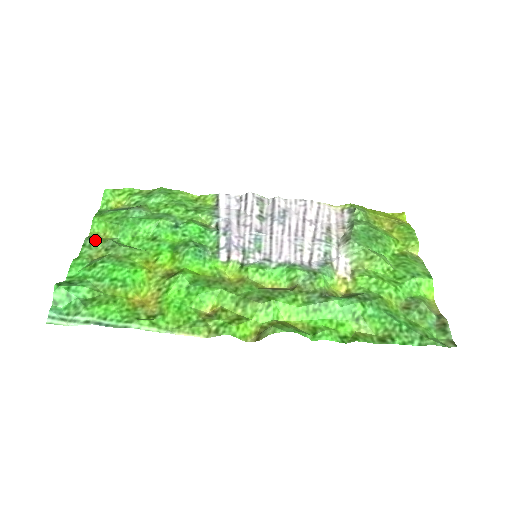
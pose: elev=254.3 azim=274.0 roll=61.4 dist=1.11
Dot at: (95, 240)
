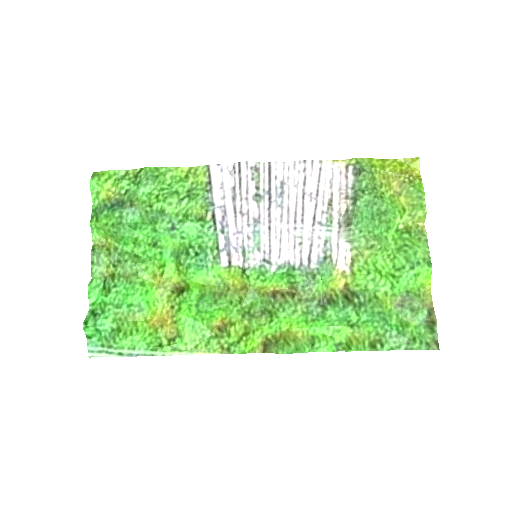
Dot at: (100, 254)
